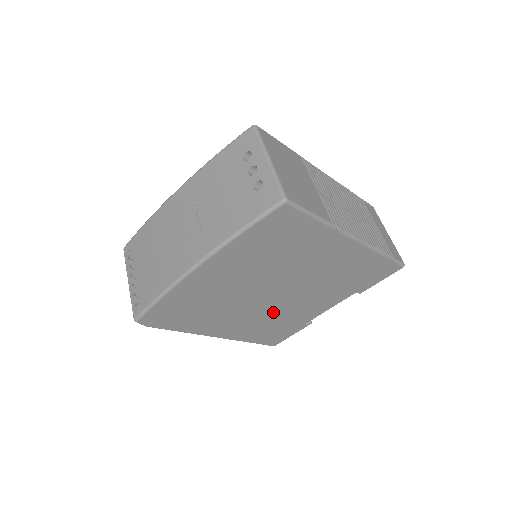
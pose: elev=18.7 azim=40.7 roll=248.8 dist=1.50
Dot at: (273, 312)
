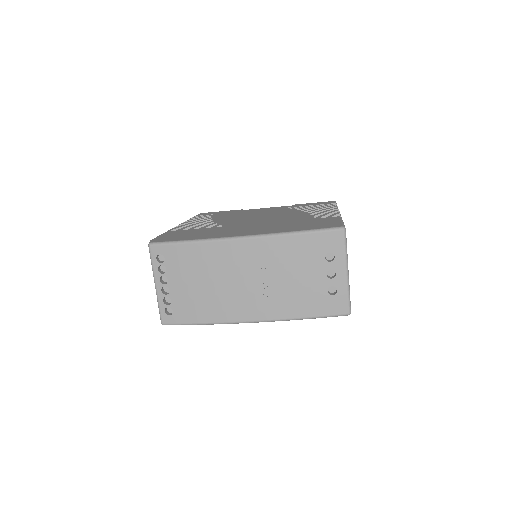
Dot at: occluded
